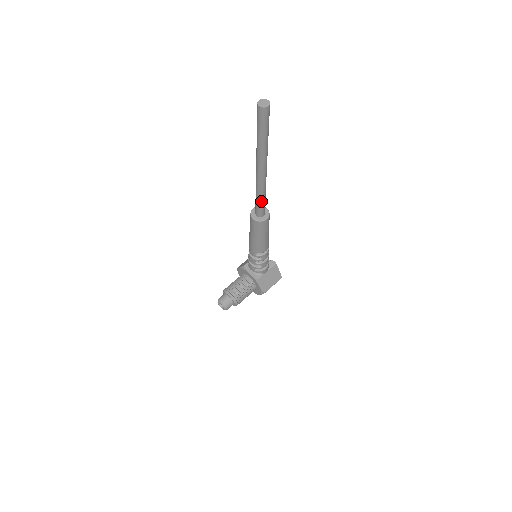
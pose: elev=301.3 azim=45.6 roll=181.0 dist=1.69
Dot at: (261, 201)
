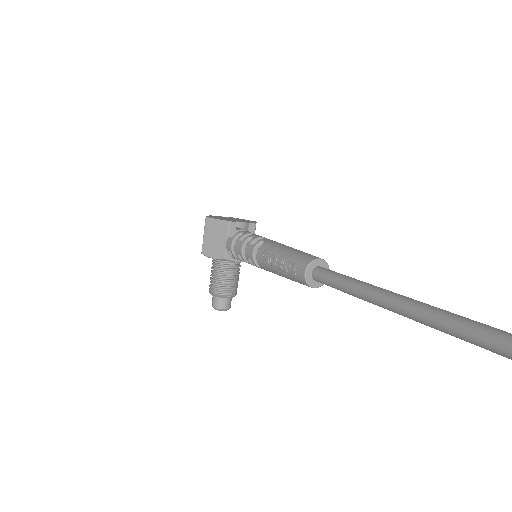
Dot at: occluded
